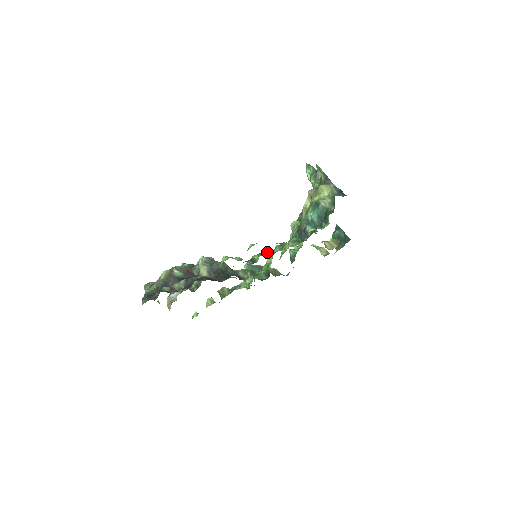
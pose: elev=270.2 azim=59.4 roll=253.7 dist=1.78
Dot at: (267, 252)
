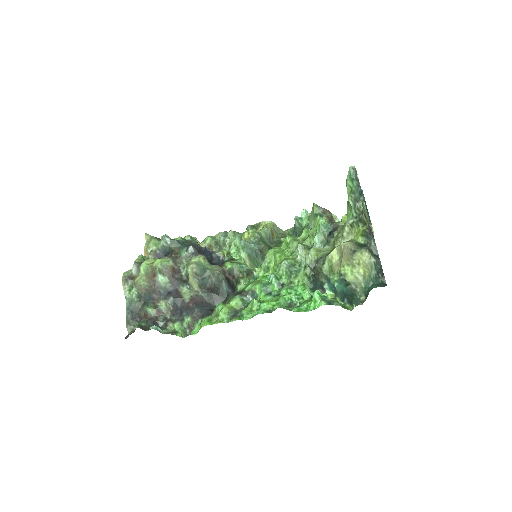
Dot at: (271, 280)
